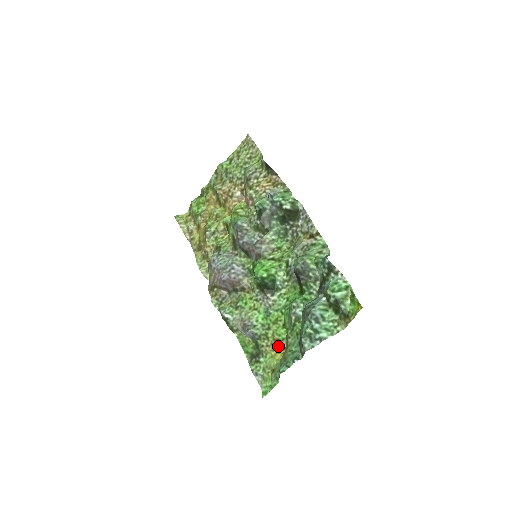
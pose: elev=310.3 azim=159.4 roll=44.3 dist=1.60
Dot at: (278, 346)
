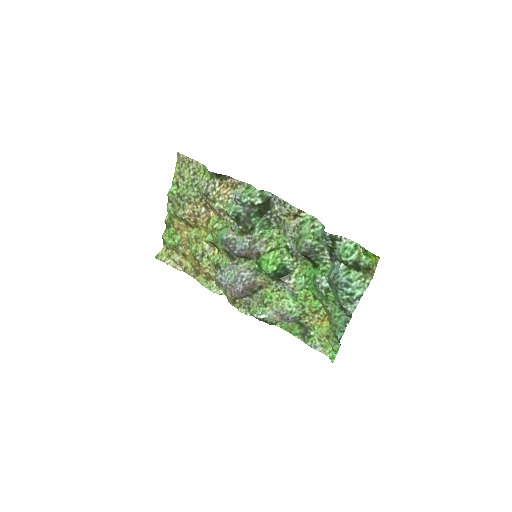
Dot at: (319, 316)
